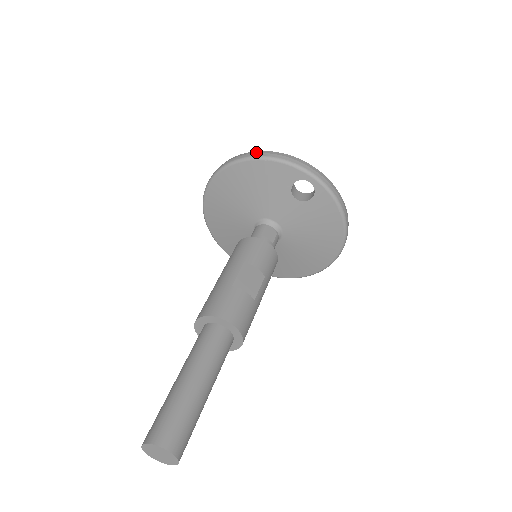
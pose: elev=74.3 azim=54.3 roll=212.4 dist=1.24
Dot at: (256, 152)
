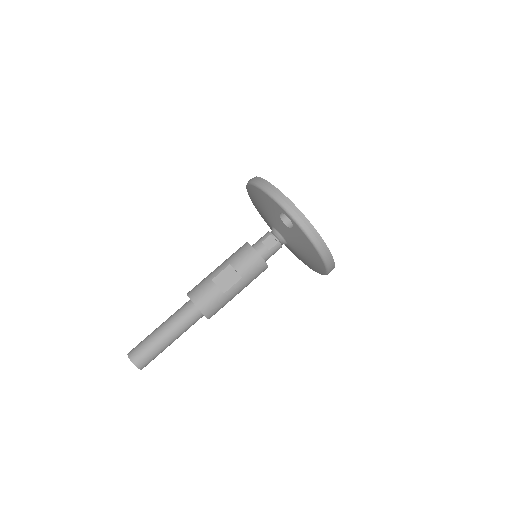
Dot at: (262, 181)
